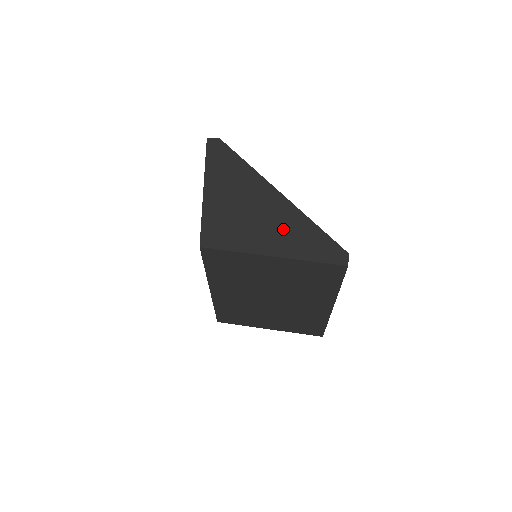
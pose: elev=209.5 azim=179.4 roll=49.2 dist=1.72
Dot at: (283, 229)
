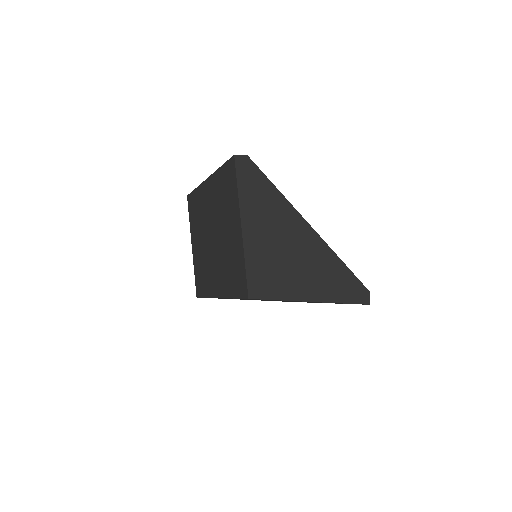
Dot at: (319, 271)
